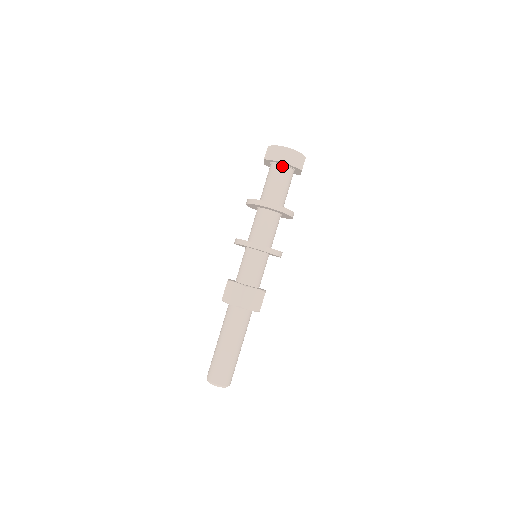
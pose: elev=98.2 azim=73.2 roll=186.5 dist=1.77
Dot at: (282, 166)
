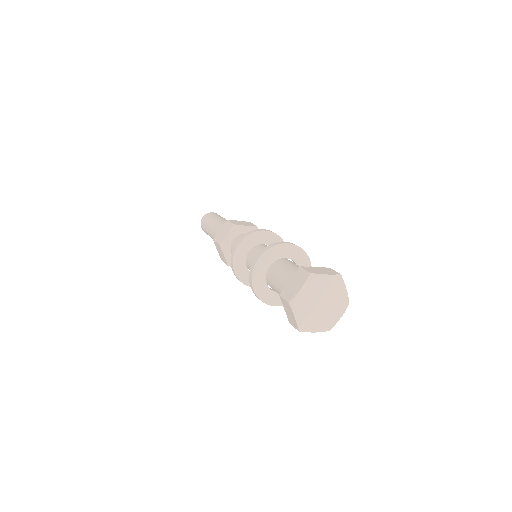
Dot at: occluded
